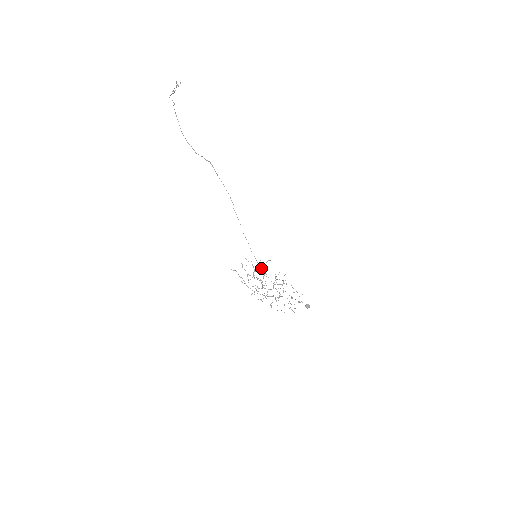
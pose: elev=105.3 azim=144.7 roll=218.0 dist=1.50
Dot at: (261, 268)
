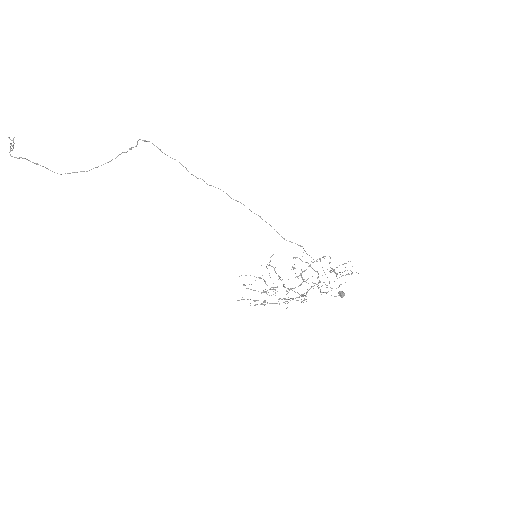
Dot at: (269, 273)
